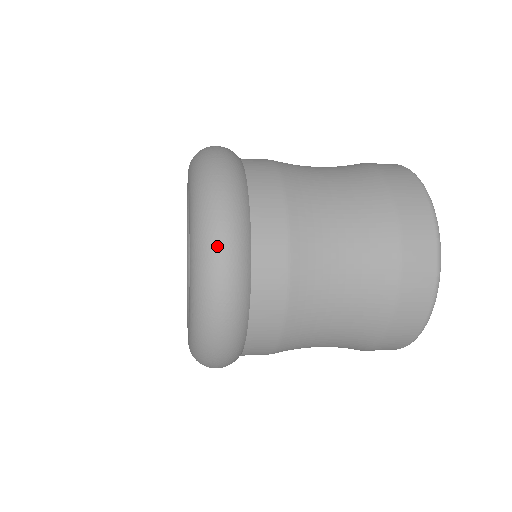
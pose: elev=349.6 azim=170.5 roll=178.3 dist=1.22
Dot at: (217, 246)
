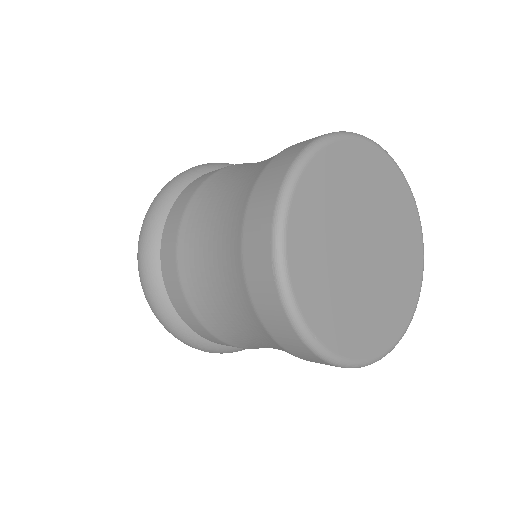
Dot at: (141, 231)
